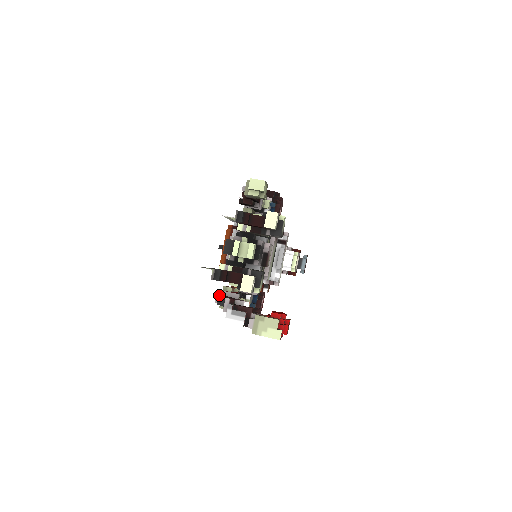
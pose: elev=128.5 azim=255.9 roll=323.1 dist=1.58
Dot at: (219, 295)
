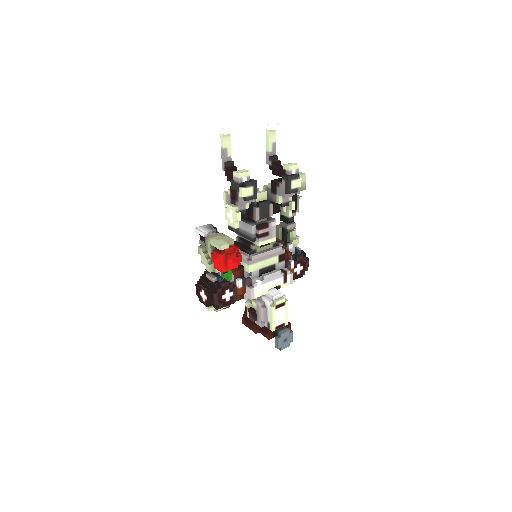
Dot at: occluded
